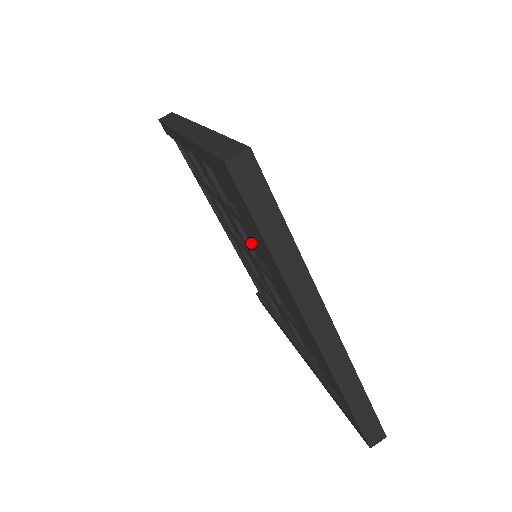
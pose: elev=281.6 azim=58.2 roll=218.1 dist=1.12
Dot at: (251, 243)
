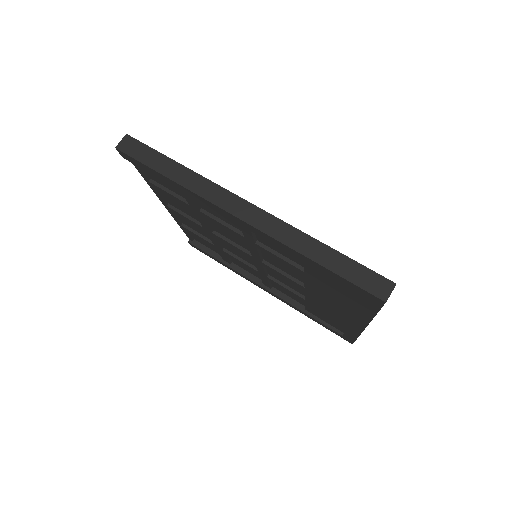
Dot at: (267, 258)
